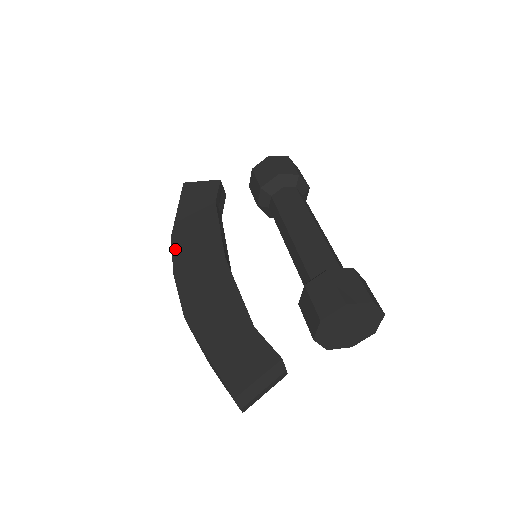
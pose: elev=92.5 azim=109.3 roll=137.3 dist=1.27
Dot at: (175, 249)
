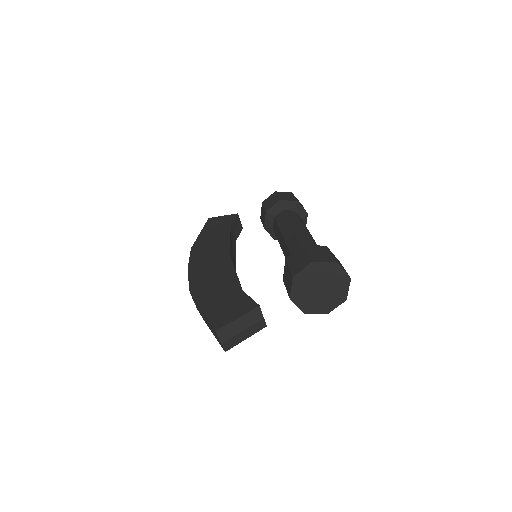
Dot at: (192, 254)
